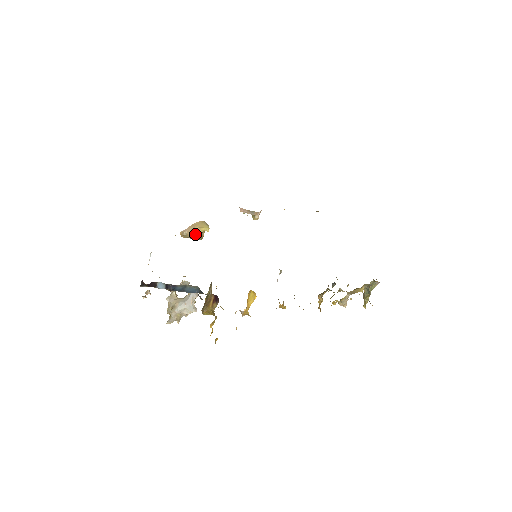
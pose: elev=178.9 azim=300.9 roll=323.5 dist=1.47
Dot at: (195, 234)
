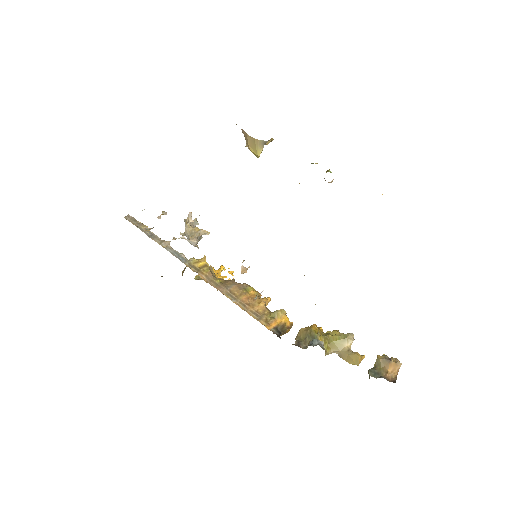
Dot at: (248, 147)
